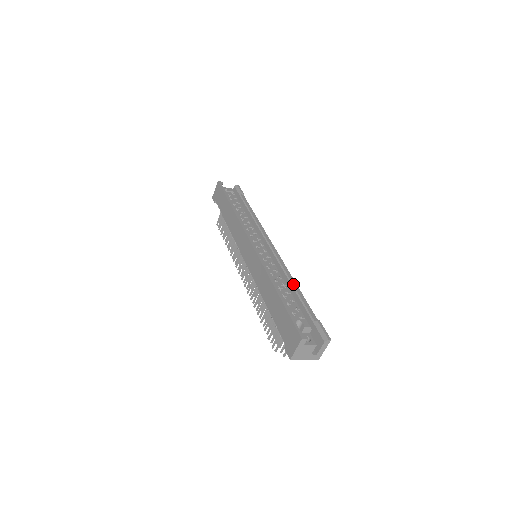
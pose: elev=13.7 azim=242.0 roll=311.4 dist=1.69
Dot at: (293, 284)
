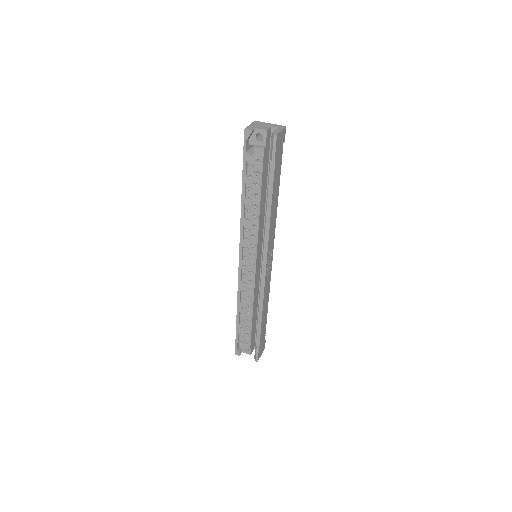
Dot at: (258, 313)
